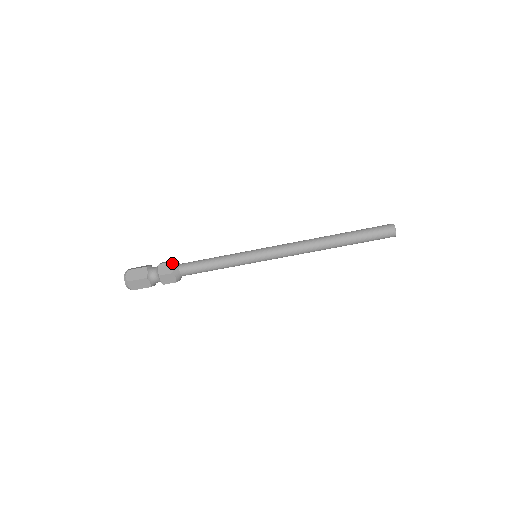
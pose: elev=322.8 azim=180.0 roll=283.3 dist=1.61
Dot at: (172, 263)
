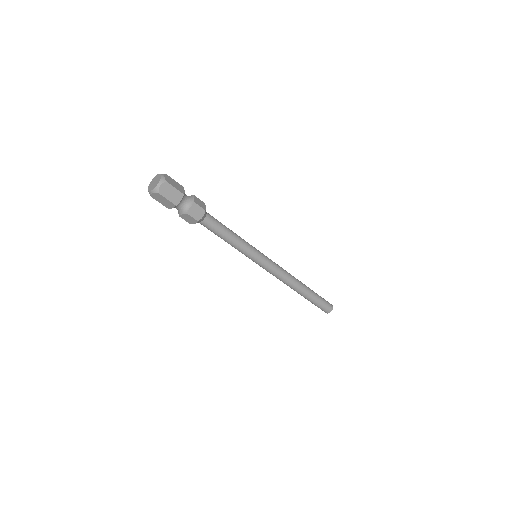
Dot at: (205, 212)
